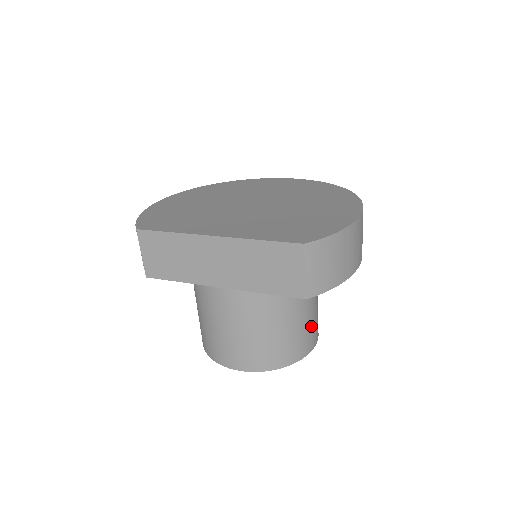
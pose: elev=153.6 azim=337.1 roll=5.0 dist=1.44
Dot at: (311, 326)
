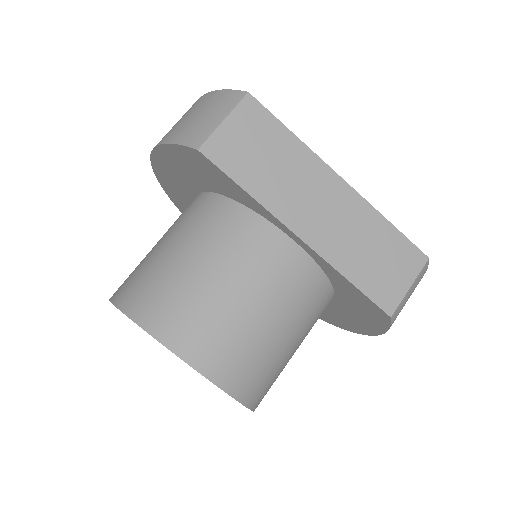
Dot at: occluded
